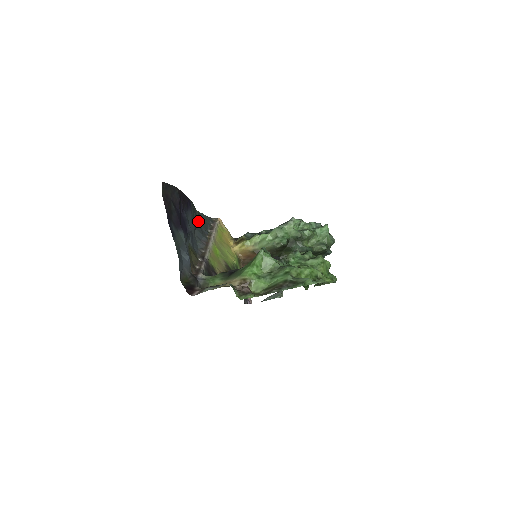
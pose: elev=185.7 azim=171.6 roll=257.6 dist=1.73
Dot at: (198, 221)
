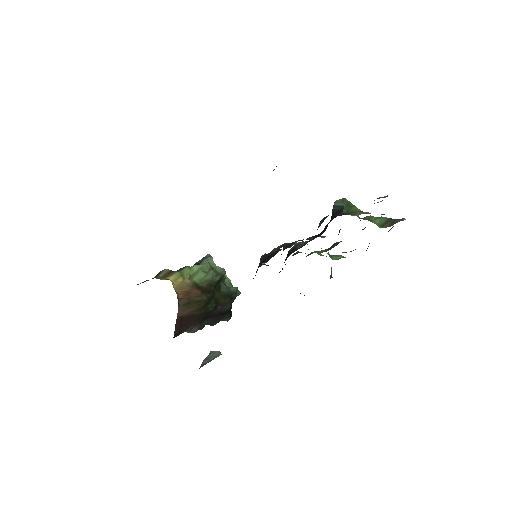
Dot at: occluded
